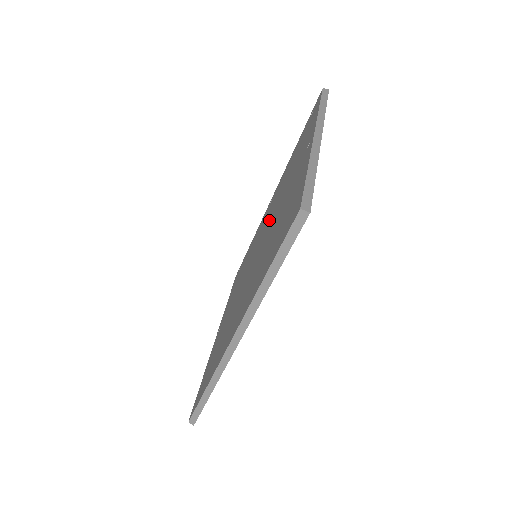
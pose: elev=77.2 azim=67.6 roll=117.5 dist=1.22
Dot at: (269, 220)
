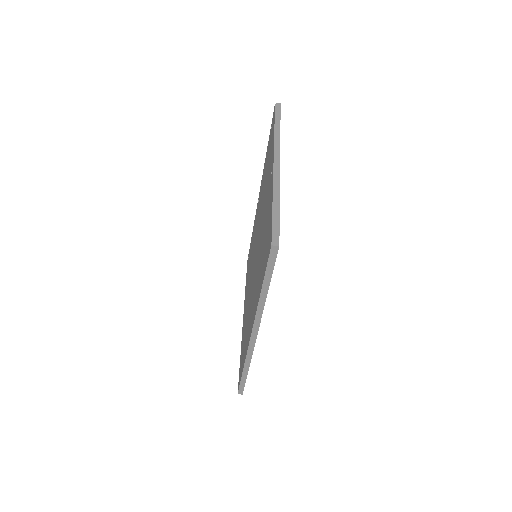
Dot at: (259, 225)
